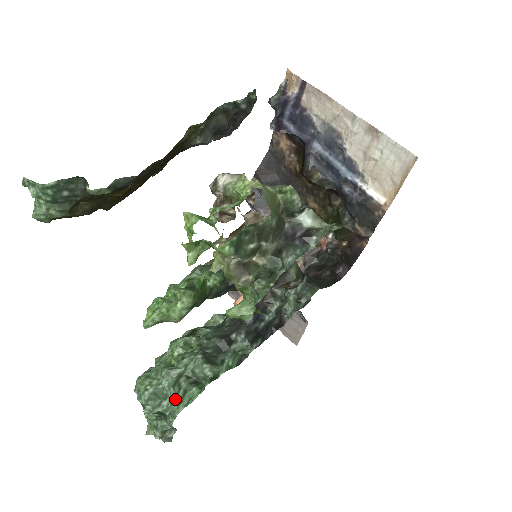
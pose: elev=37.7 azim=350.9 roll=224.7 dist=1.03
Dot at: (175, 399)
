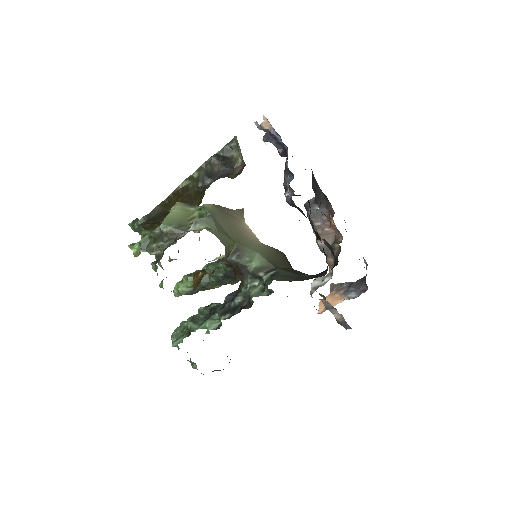
Dot at: (177, 339)
